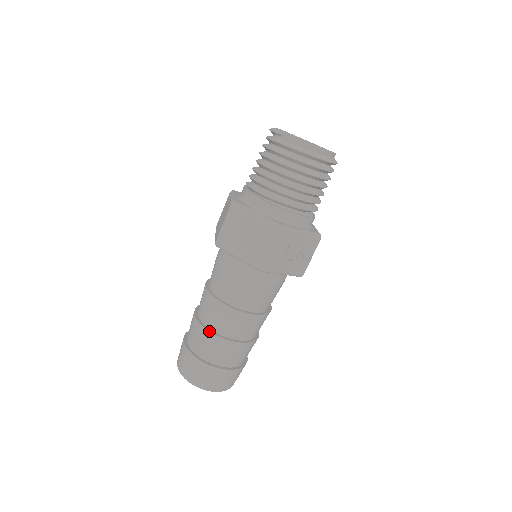
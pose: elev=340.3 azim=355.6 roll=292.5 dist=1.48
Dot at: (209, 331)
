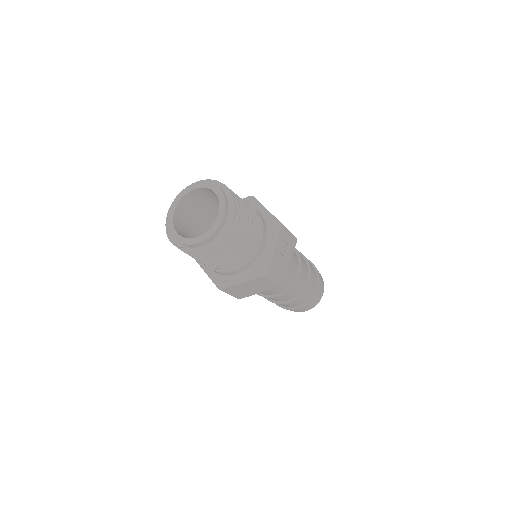
Dot at: (288, 303)
